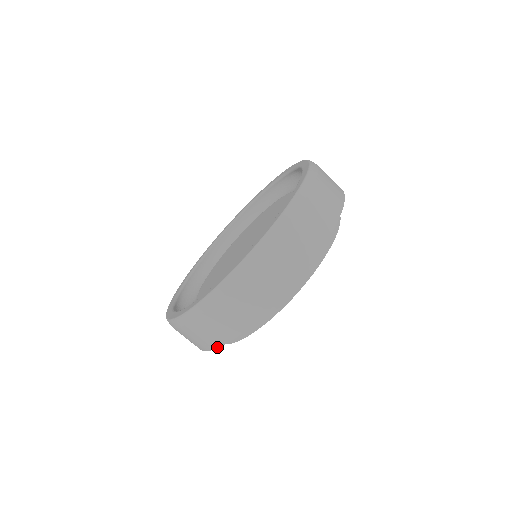
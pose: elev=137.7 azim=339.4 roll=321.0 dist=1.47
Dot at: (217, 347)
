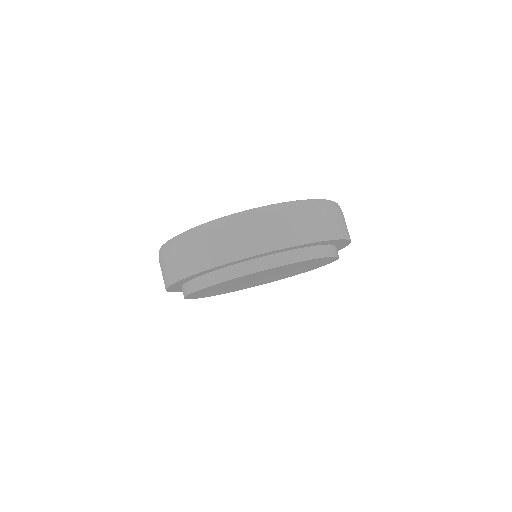
Dot at: (191, 275)
